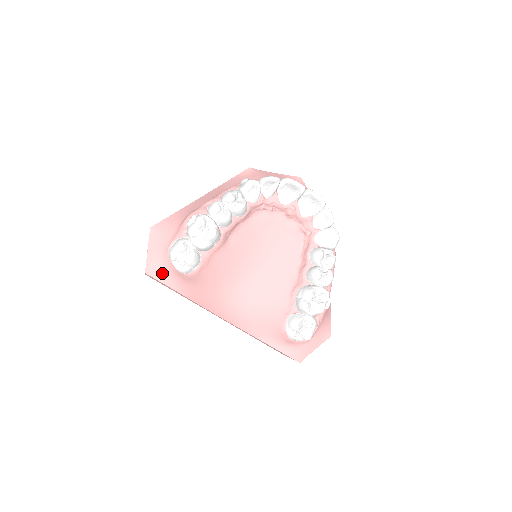
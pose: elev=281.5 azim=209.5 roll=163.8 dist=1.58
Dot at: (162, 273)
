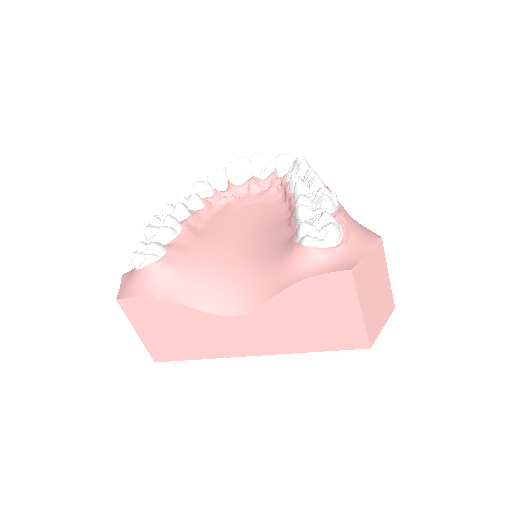
Dot at: (134, 289)
